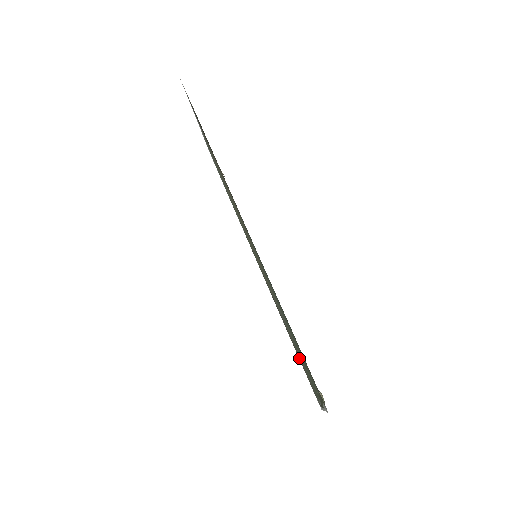
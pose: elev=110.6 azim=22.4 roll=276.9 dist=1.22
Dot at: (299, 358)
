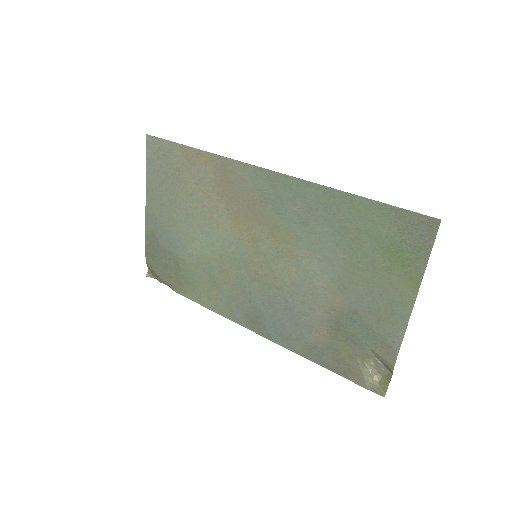
Dot at: (345, 323)
